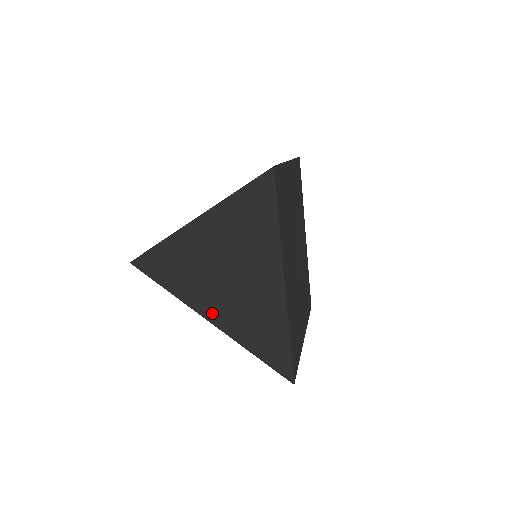
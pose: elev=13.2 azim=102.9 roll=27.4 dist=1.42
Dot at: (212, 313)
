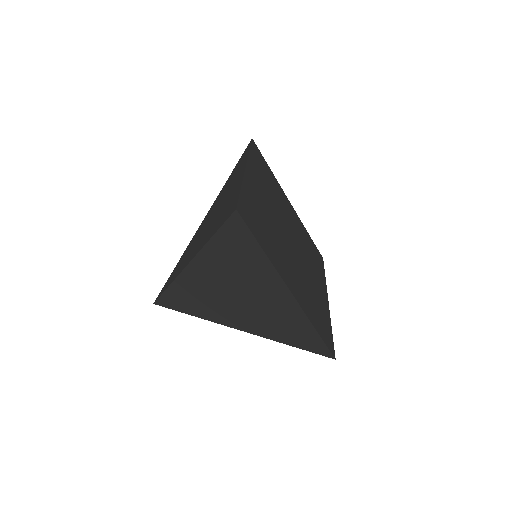
Dot at: (243, 325)
